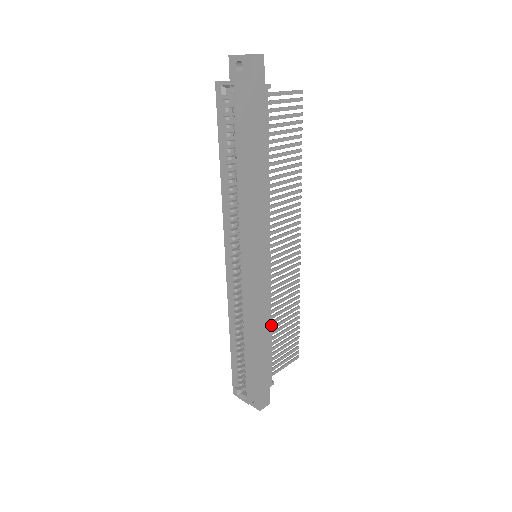
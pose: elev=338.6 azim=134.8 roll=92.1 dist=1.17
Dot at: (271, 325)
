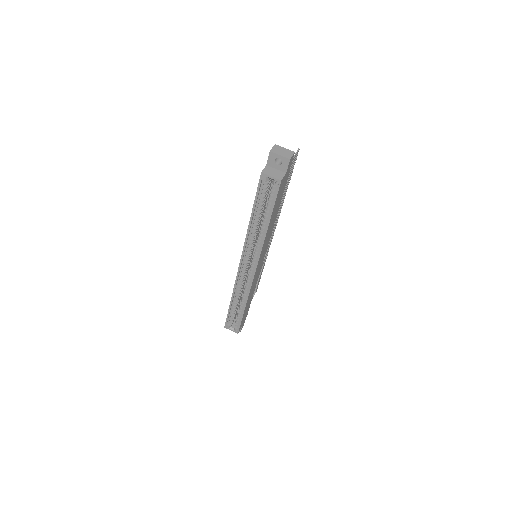
Dot at: occluded
